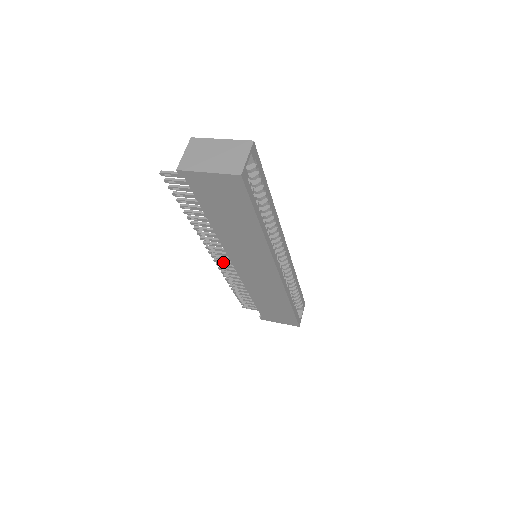
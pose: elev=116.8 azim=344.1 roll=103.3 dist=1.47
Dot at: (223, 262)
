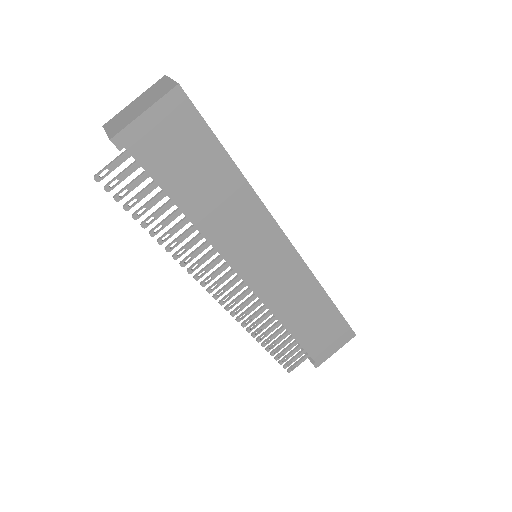
Dot at: (230, 296)
